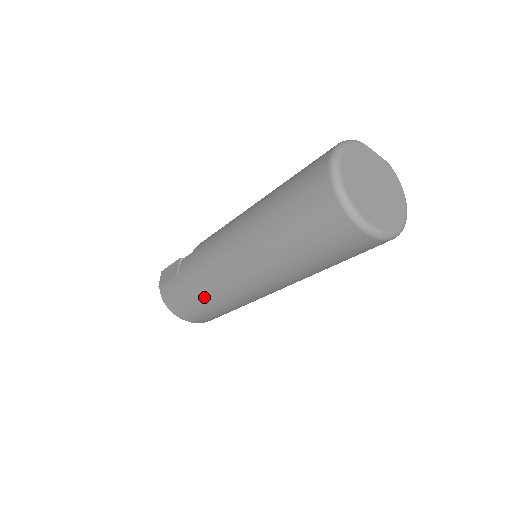
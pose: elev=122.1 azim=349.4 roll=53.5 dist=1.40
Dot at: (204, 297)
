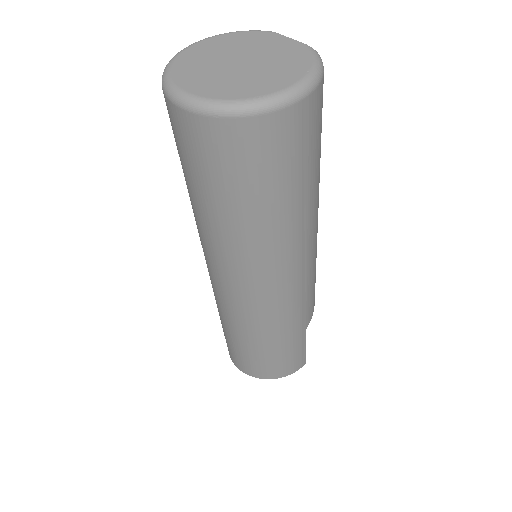
Dot at: occluded
